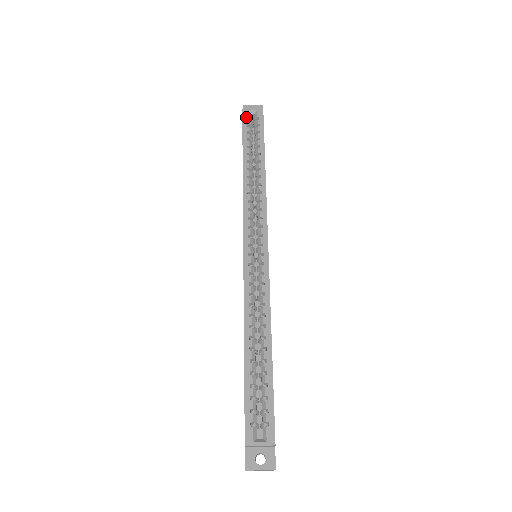
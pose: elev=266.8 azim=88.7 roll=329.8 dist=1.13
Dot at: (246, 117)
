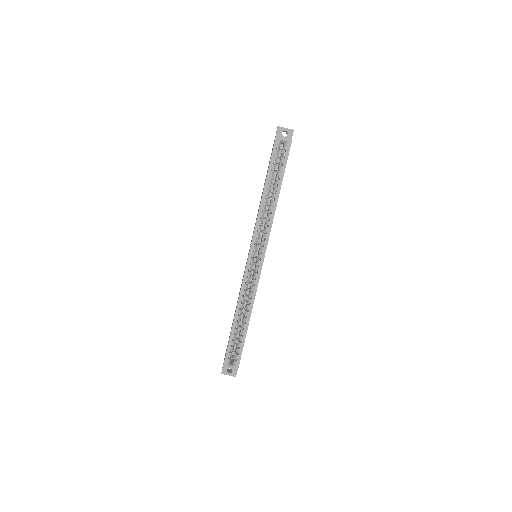
Dot at: (276, 147)
